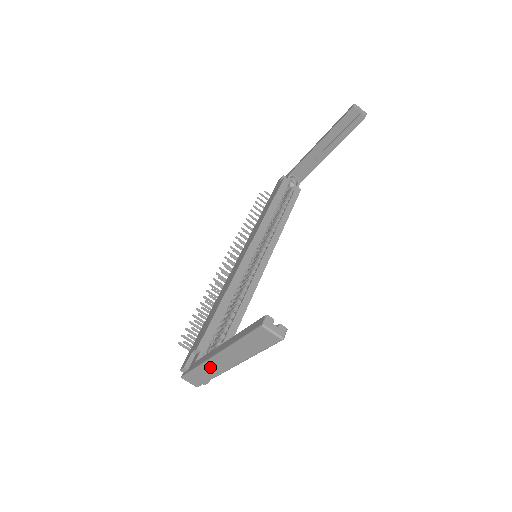
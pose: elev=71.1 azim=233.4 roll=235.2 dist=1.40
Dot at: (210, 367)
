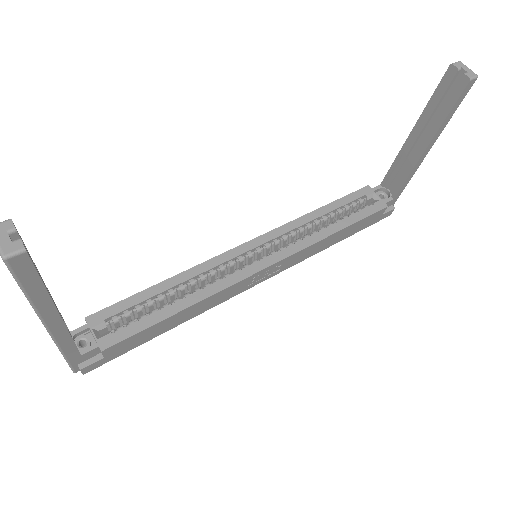
Dot at: occluded
